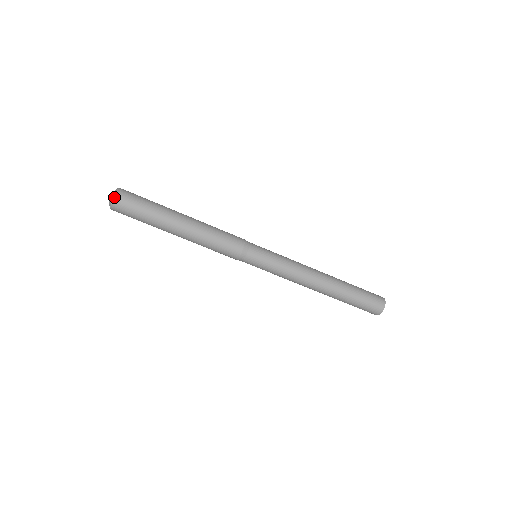
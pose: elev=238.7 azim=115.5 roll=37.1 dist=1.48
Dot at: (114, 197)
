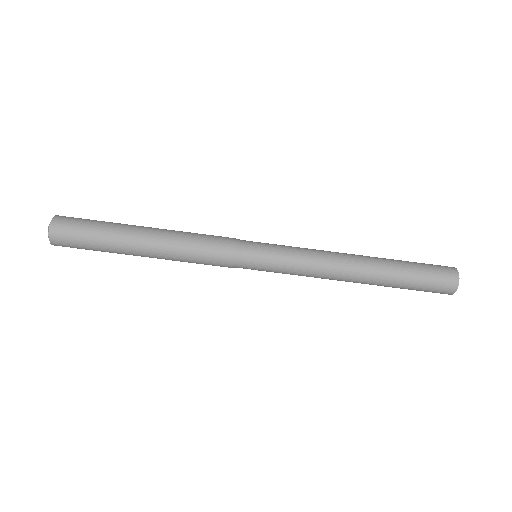
Dot at: (52, 219)
